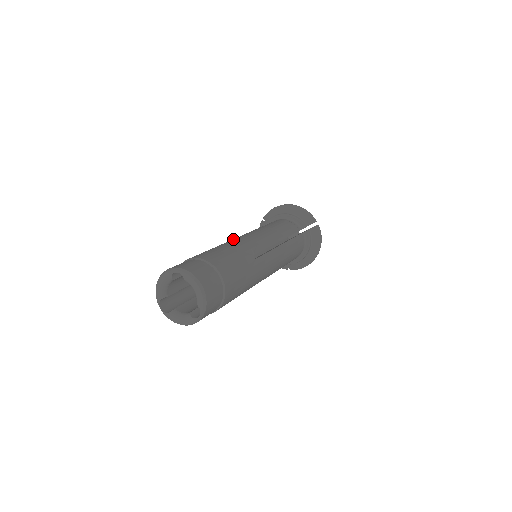
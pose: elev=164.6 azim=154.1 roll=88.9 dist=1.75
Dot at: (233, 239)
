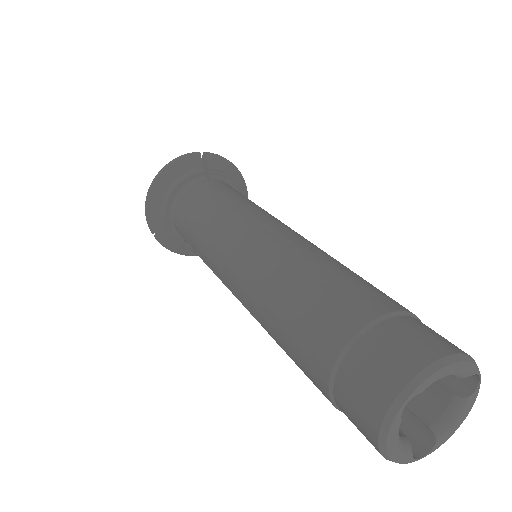
Dot at: (244, 279)
